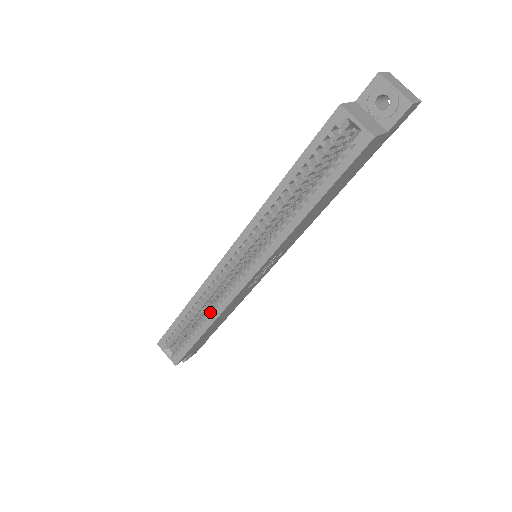
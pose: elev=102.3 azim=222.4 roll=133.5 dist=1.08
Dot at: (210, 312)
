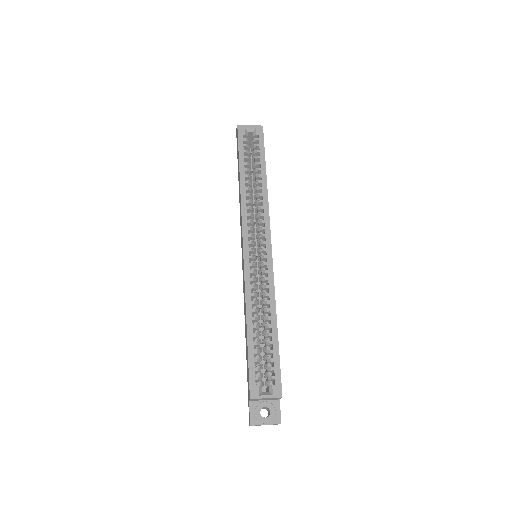
Dot at: (267, 301)
